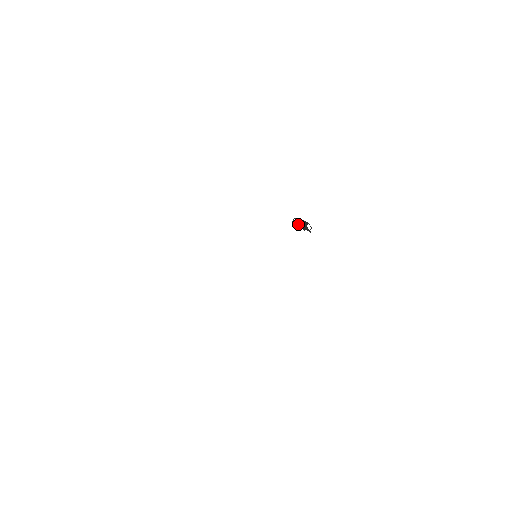
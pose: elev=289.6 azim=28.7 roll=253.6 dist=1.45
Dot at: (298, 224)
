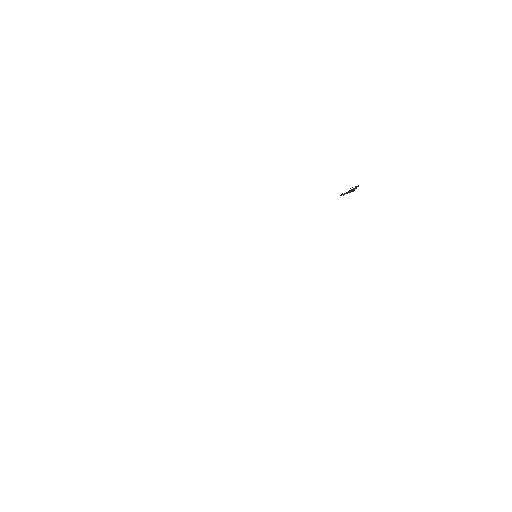
Dot at: occluded
